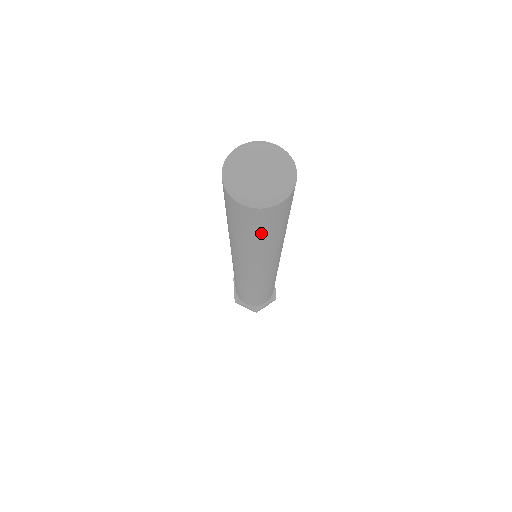
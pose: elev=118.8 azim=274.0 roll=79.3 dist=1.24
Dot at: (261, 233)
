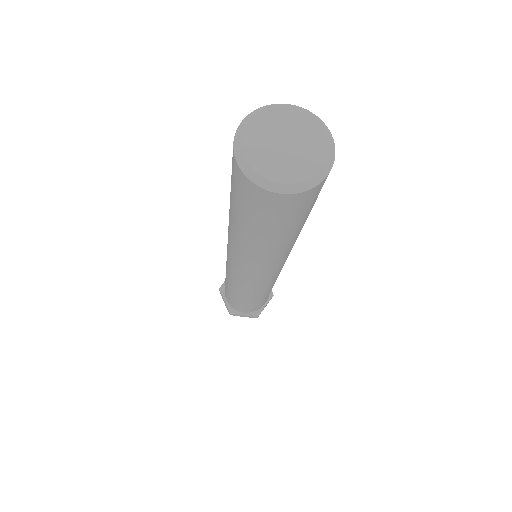
Dot at: (293, 225)
